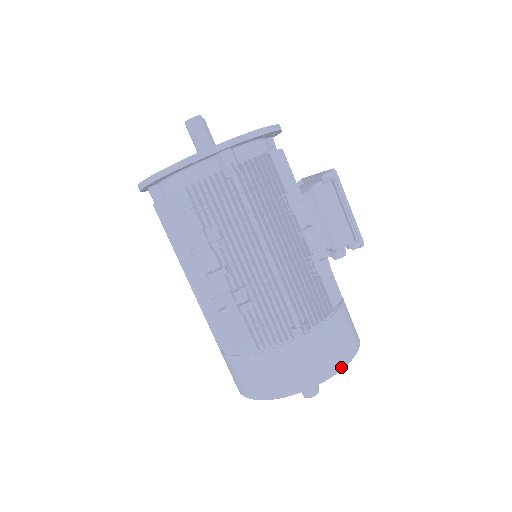
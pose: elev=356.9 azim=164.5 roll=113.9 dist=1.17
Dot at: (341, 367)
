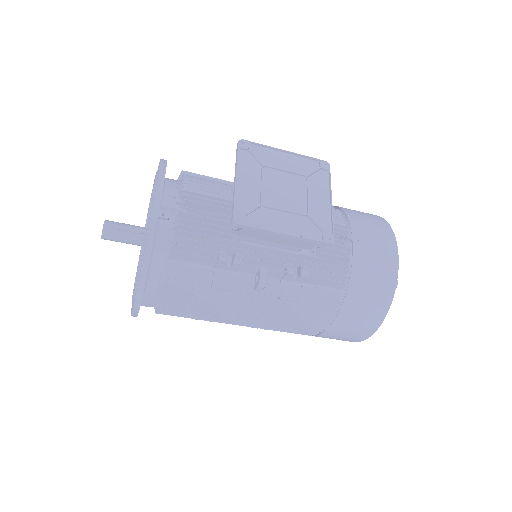
Dot at: (375, 329)
